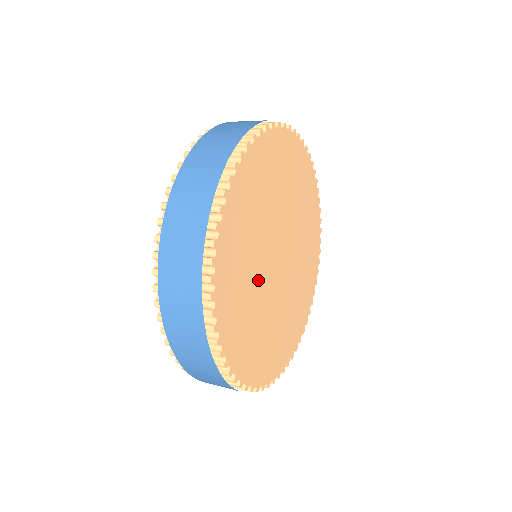
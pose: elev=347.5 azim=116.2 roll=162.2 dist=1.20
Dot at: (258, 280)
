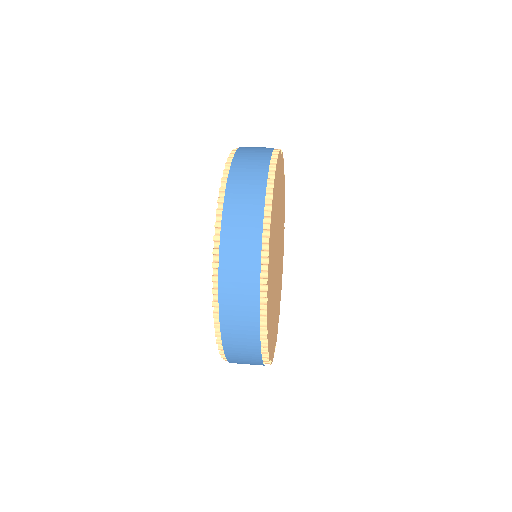
Dot at: (274, 259)
